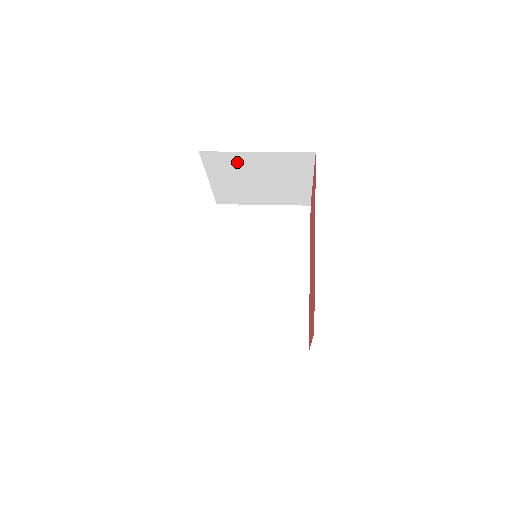
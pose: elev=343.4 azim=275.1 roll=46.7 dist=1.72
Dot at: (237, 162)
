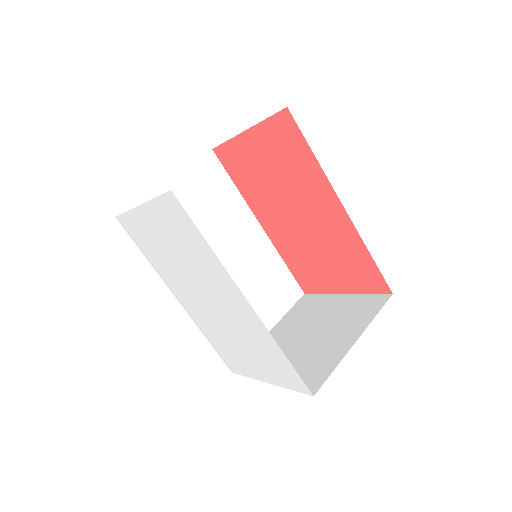
Dot at: occluded
